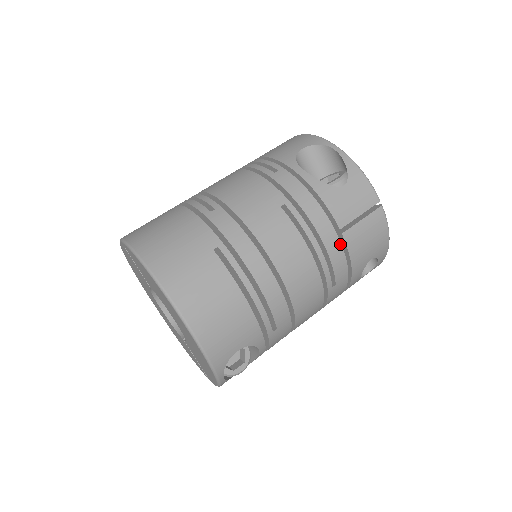
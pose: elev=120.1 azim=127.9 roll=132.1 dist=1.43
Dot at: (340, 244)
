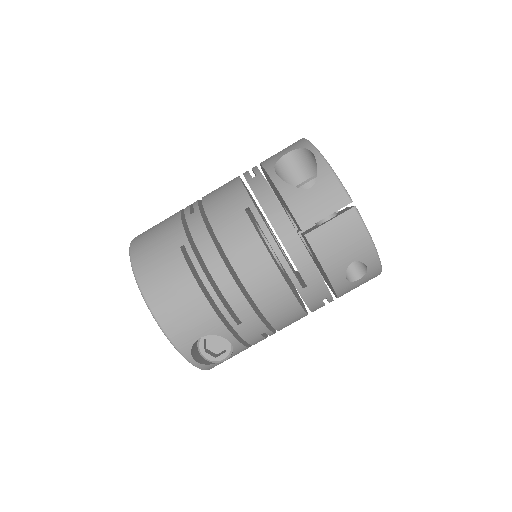
Dot at: (303, 245)
